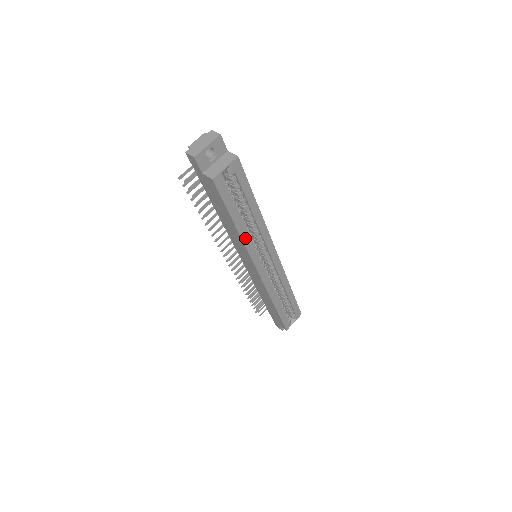
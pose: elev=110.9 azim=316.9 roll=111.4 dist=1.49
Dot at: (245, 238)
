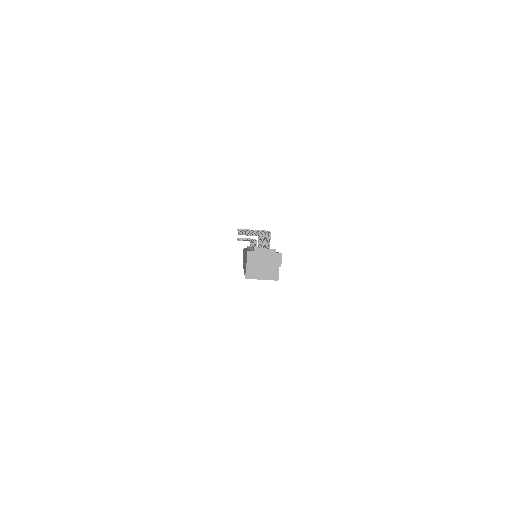
Dot at: occluded
